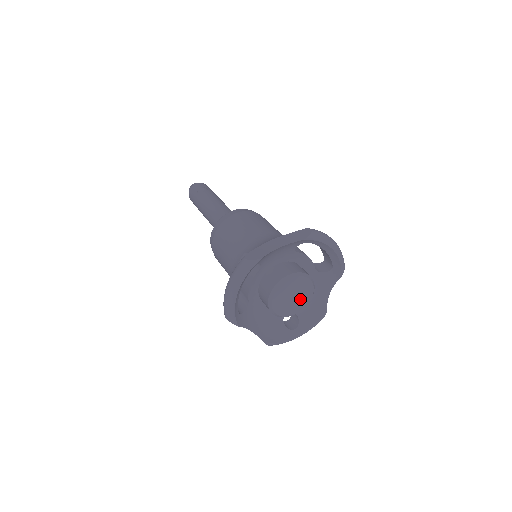
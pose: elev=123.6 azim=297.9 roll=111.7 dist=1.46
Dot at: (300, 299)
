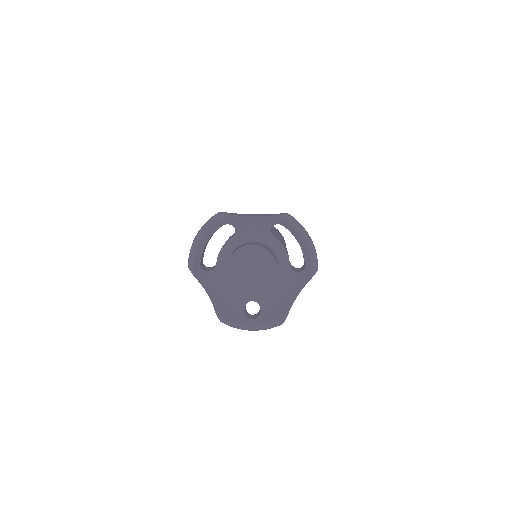
Dot at: (259, 278)
